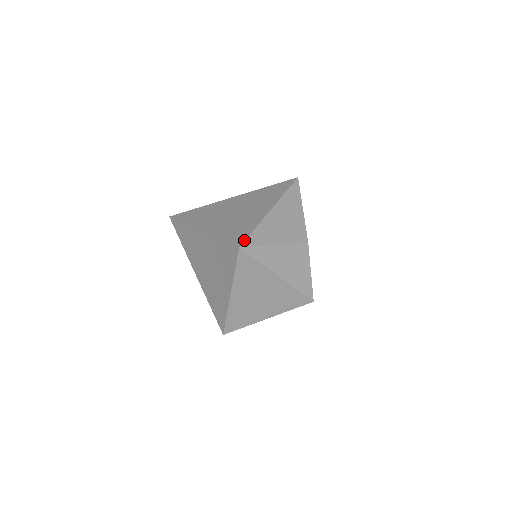
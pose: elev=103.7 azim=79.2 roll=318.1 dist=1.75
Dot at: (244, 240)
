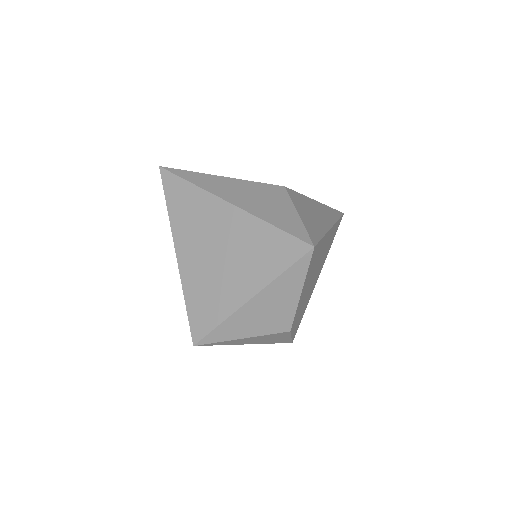
Dot at: (201, 338)
